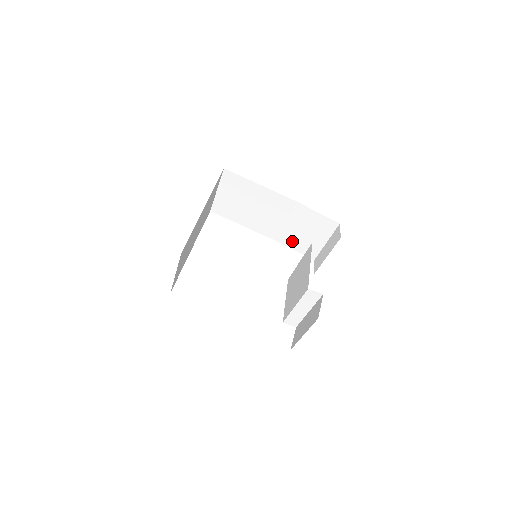
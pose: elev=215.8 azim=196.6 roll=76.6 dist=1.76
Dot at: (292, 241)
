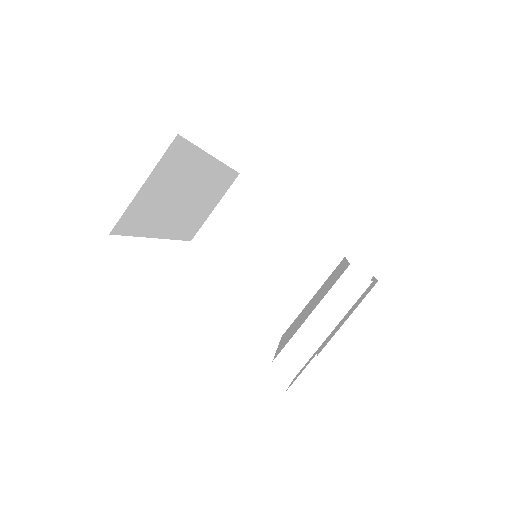
Dot at: (292, 307)
